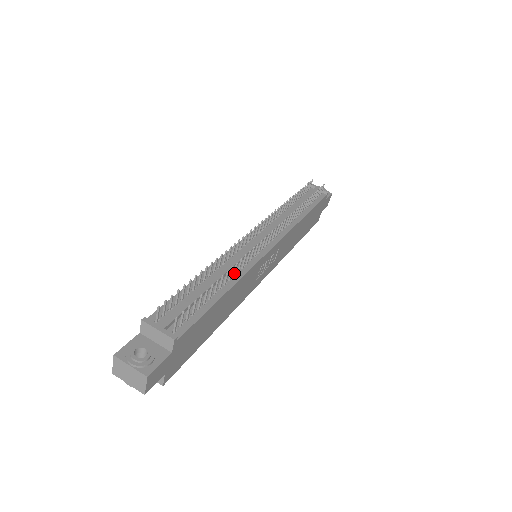
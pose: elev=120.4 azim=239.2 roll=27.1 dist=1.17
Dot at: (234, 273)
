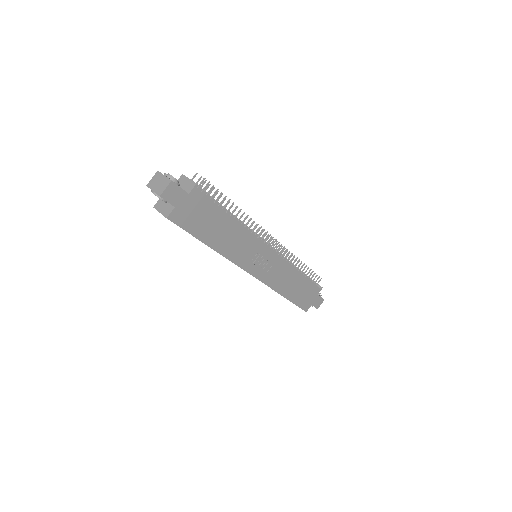
Dot at: (242, 222)
